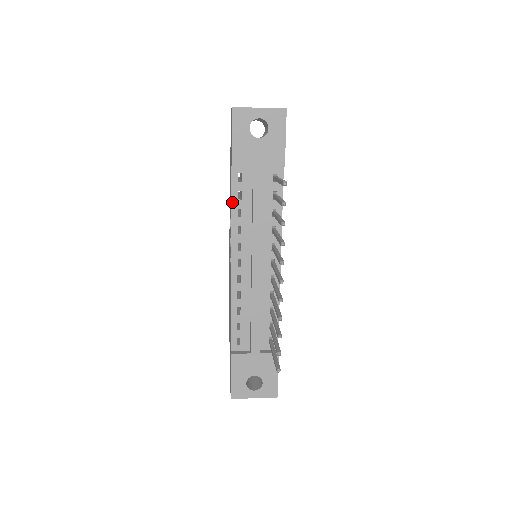
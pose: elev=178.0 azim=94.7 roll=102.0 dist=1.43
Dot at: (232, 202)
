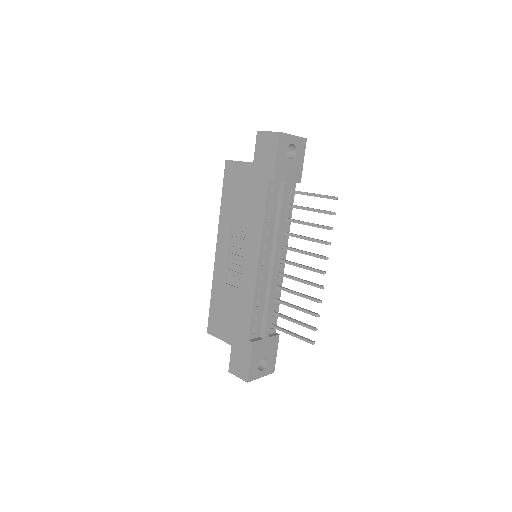
Dot at: (265, 210)
